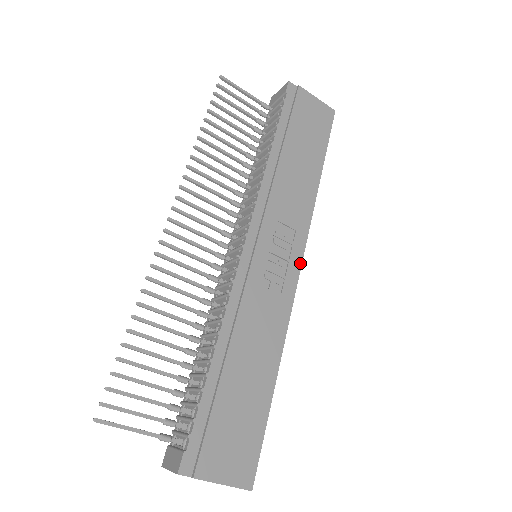
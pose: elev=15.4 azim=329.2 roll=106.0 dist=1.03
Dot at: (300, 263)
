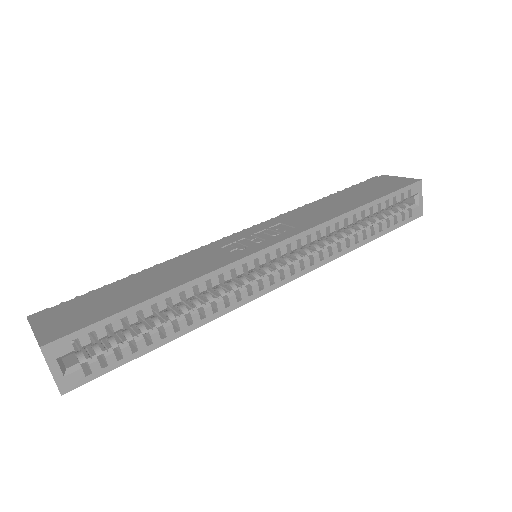
Dot at: (278, 242)
